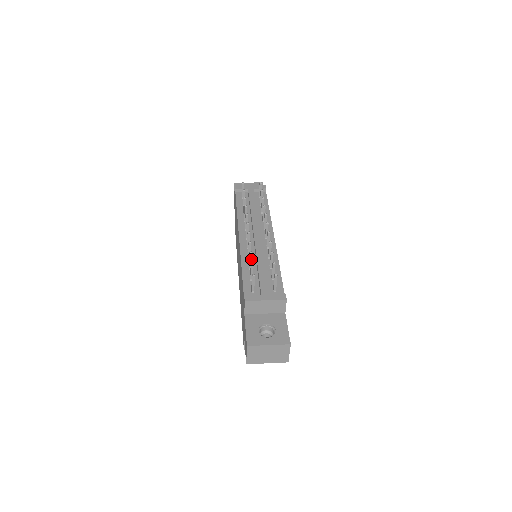
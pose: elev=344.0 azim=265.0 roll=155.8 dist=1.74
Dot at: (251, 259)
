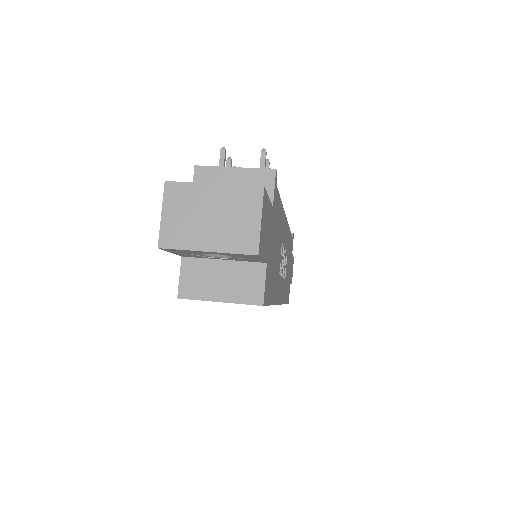
Dot at: occluded
